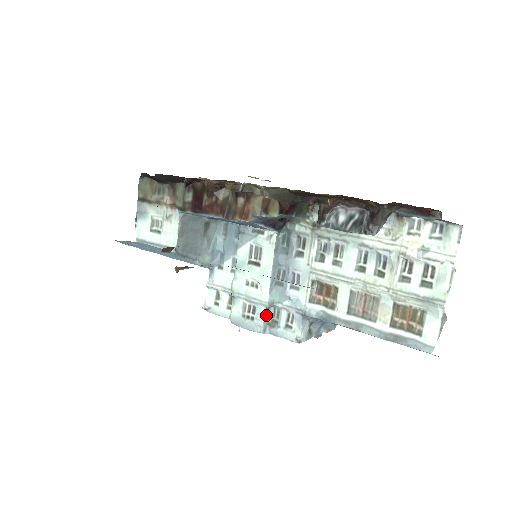
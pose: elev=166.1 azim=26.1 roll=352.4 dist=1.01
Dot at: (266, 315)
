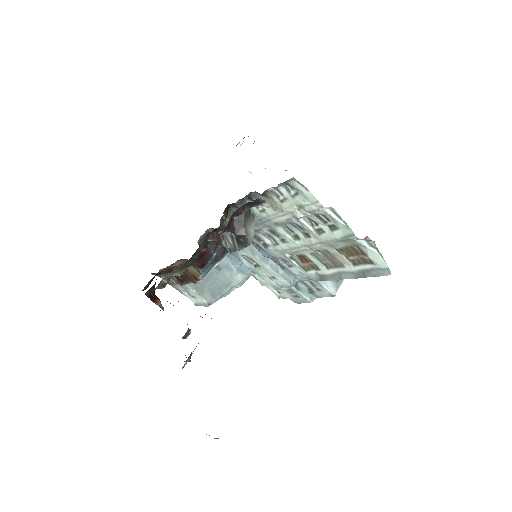
Dot at: (300, 290)
